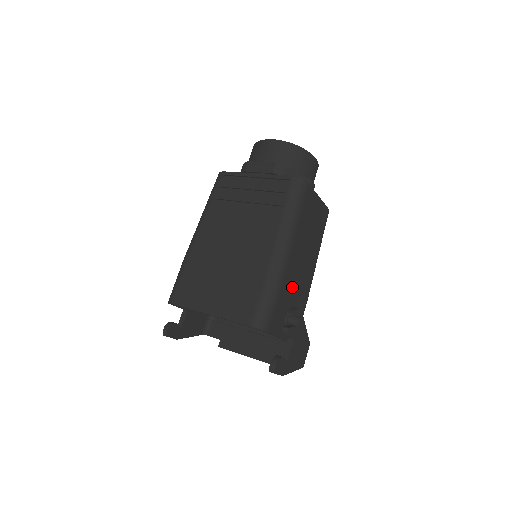
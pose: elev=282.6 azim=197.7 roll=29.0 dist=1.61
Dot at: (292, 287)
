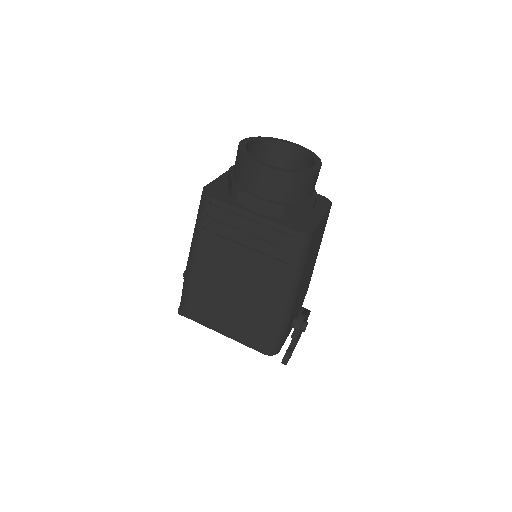
Dot at: (297, 306)
